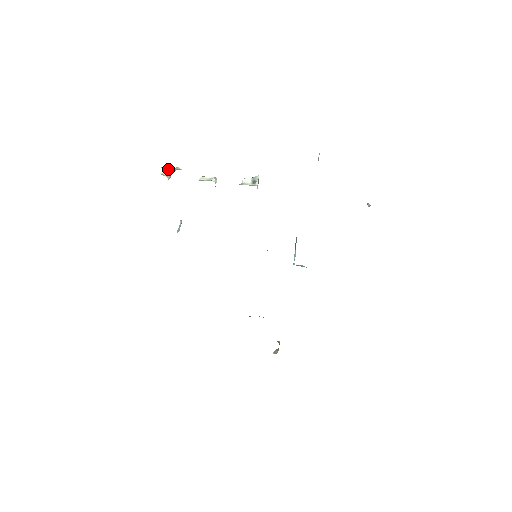
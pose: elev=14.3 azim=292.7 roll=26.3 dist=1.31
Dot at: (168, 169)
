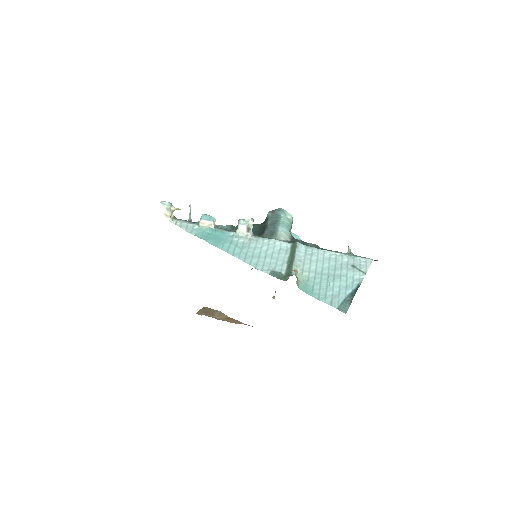
Dot at: (169, 210)
